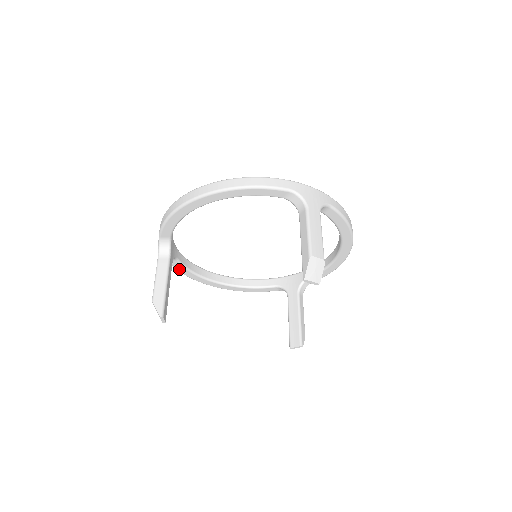
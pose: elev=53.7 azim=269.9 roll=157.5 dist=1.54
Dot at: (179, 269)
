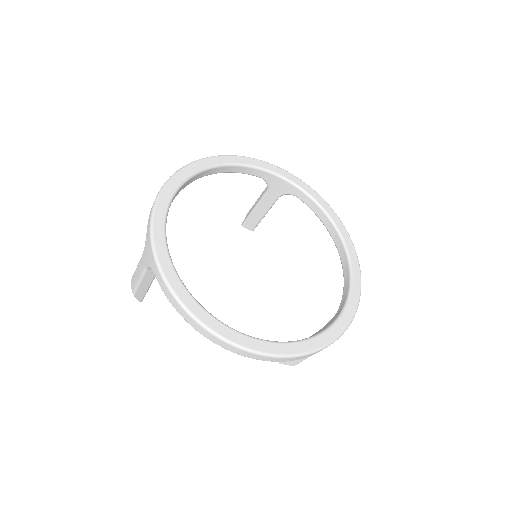
Dot at: occluded
